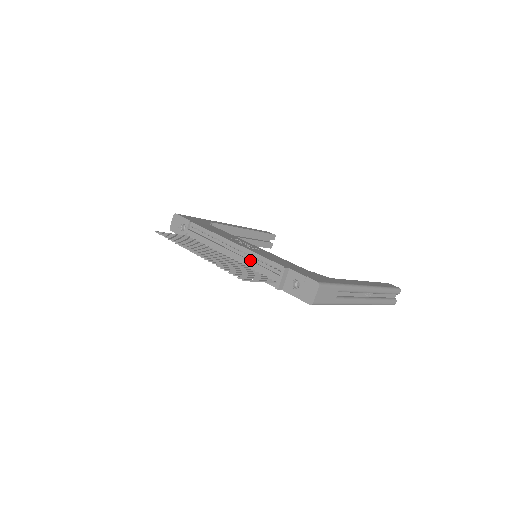
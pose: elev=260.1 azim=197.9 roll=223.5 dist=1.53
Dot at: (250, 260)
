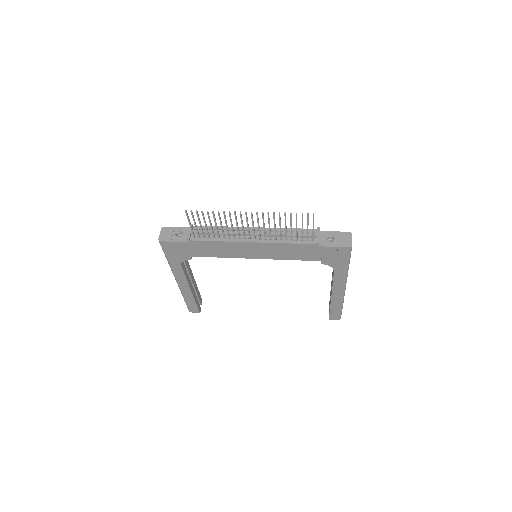
Dot at: occluded
